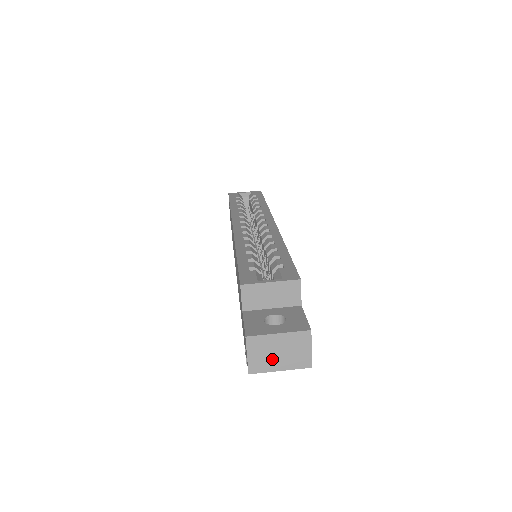
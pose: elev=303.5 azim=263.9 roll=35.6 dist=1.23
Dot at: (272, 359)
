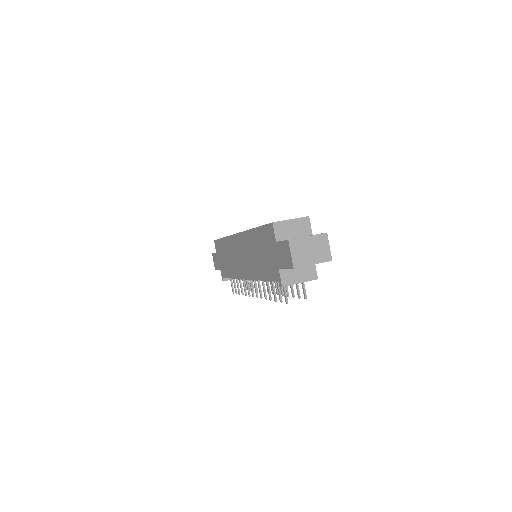
Dot at: (307, 256)
